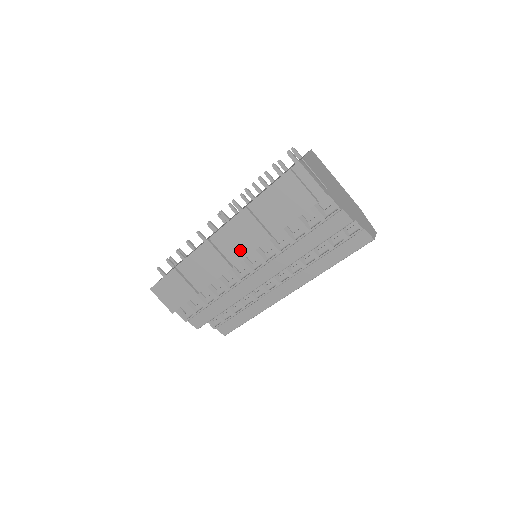
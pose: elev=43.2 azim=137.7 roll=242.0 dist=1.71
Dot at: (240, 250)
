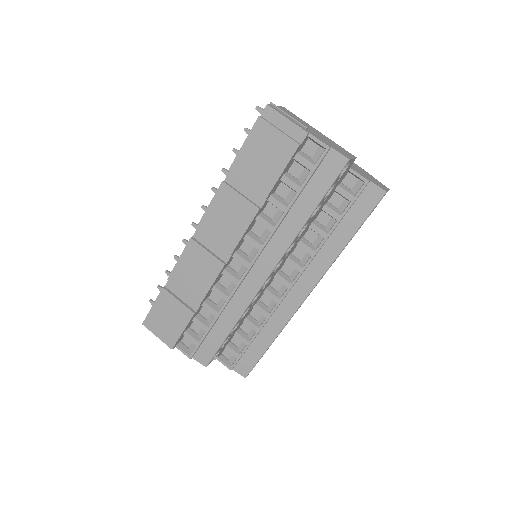
Dot at: (228, 238)
